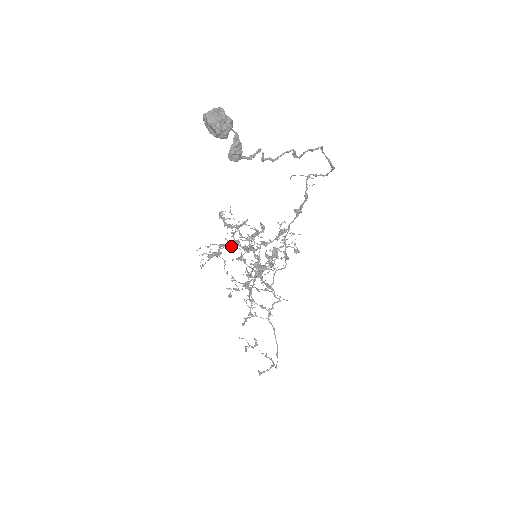
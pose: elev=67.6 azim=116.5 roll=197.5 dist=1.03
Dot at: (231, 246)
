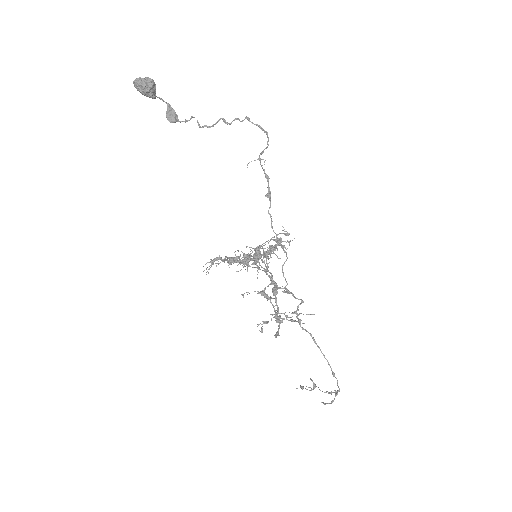
Dot at: (234, 260)
